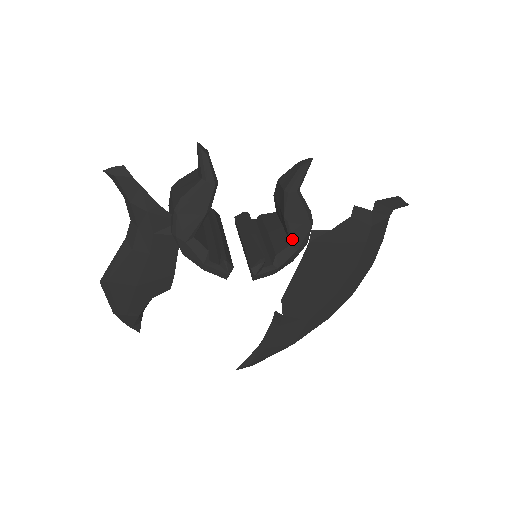
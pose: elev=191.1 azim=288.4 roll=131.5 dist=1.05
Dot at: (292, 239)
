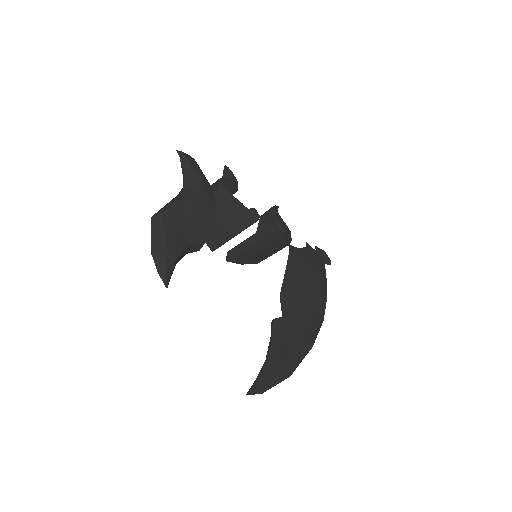
Dot at: (284, 230)
